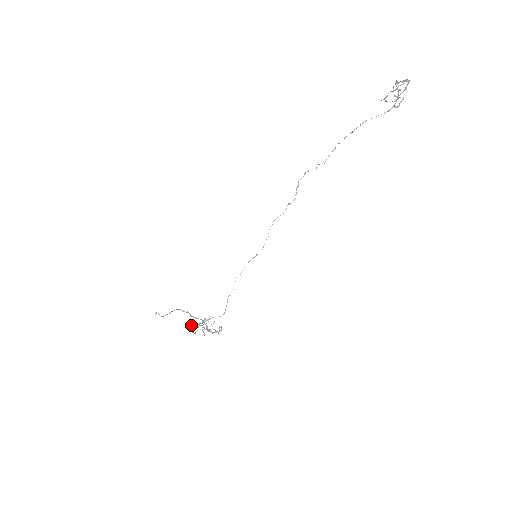
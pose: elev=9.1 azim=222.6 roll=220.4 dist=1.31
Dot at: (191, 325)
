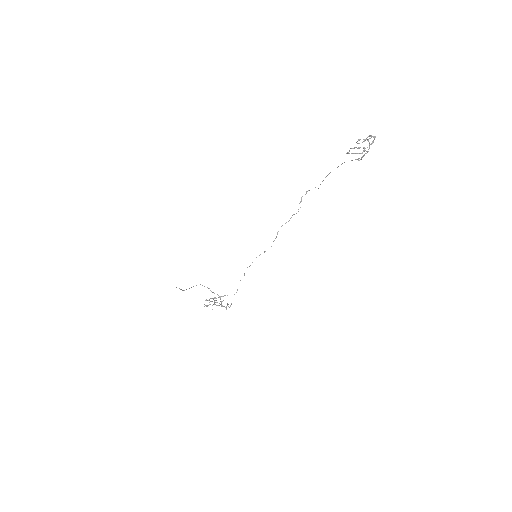
Dot at: occluded
